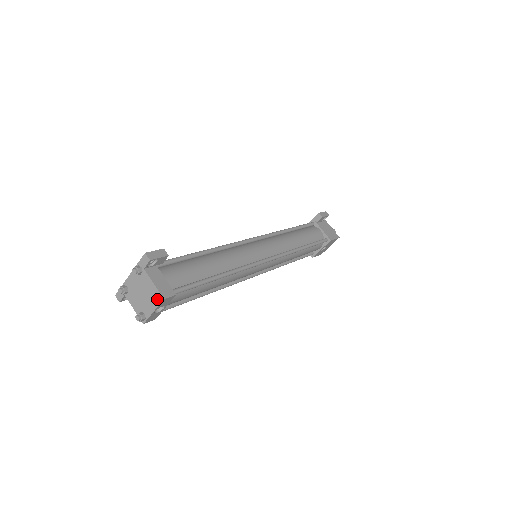
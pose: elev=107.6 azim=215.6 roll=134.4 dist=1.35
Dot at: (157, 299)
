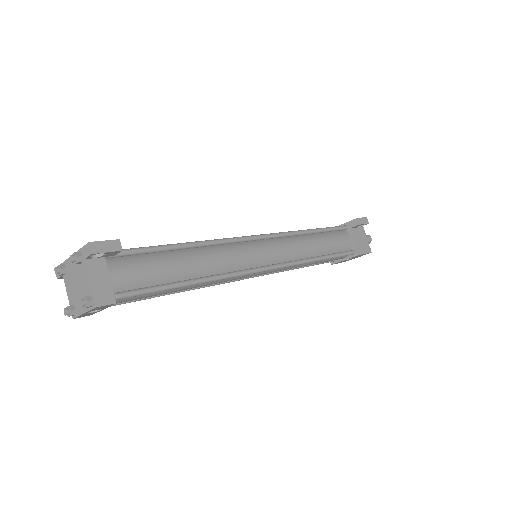
Dot at: (87, 305)
